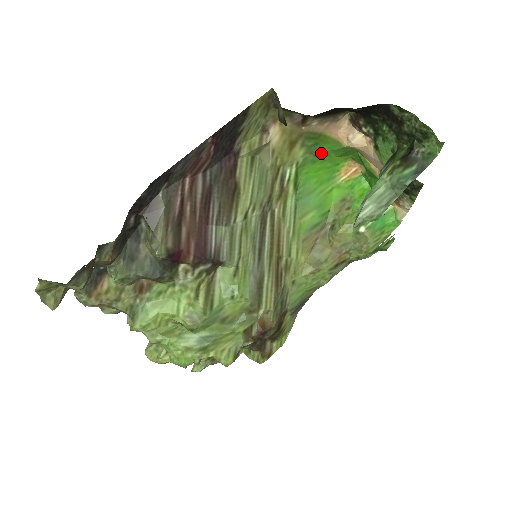
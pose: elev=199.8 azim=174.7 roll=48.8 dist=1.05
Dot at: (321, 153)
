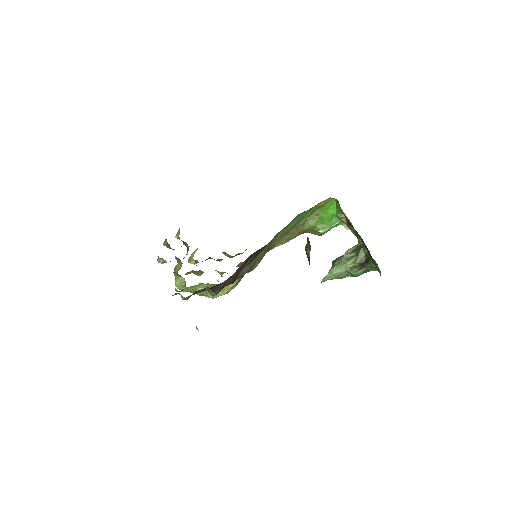
Dot at: occluded
